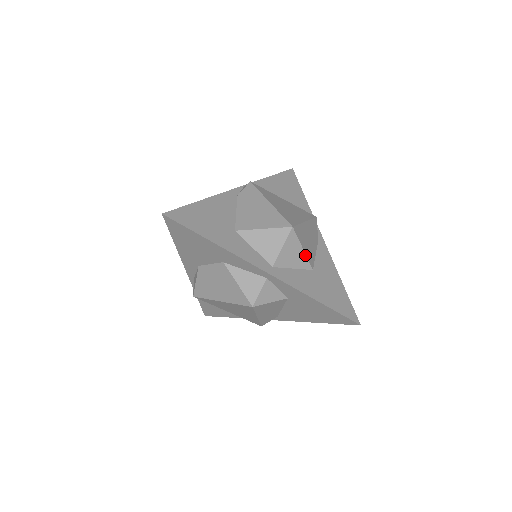
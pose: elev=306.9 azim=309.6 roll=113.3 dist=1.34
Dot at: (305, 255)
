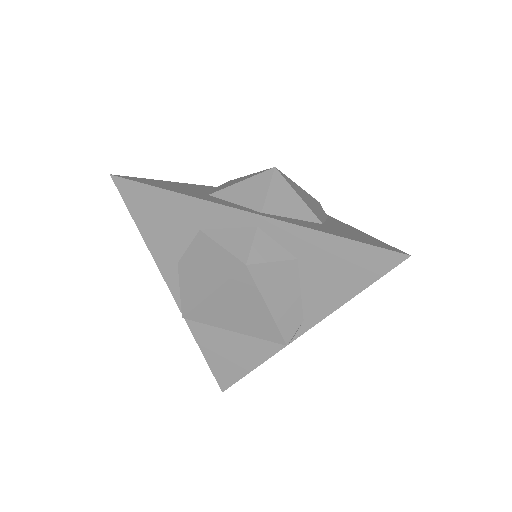
Dot at: (304, 204)
